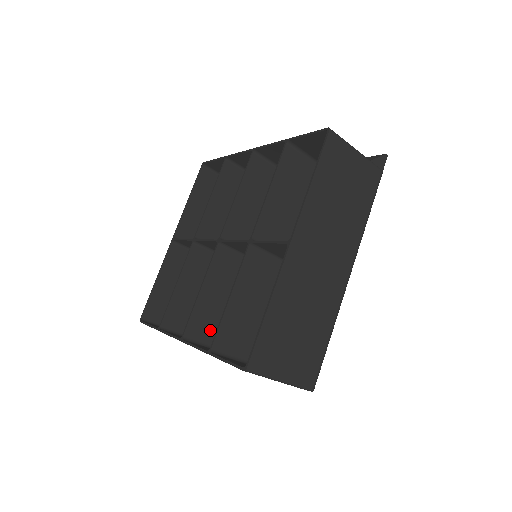
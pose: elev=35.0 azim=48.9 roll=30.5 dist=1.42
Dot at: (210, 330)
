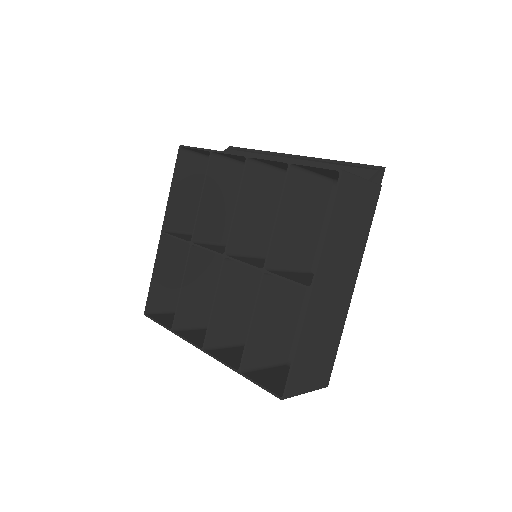
Dot at: (225, 333)
